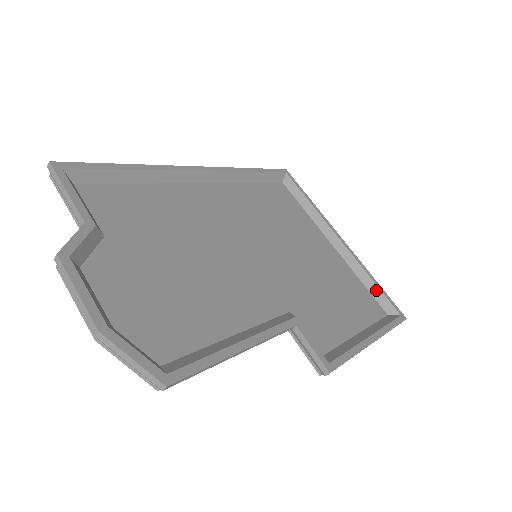
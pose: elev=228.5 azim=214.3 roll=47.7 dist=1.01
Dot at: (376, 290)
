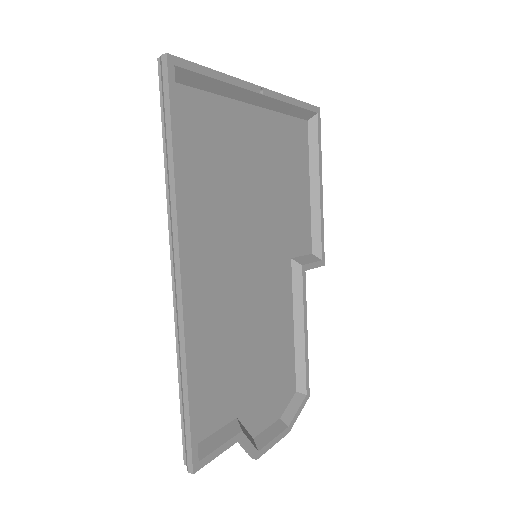
Dot at: (298, 111)
